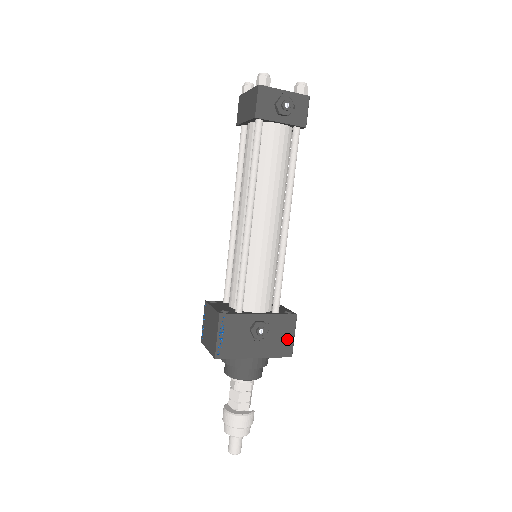
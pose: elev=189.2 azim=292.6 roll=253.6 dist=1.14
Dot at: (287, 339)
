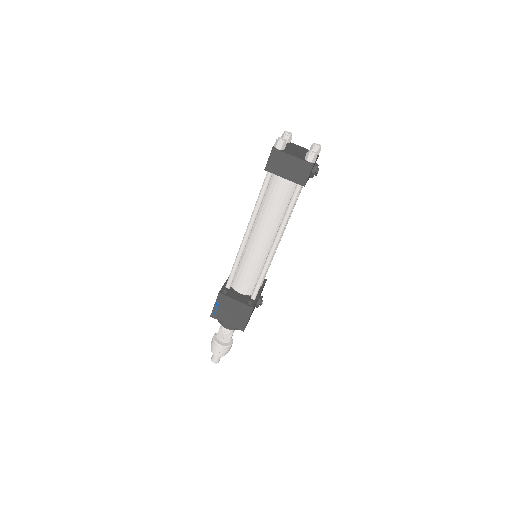
Dot at: occluded
